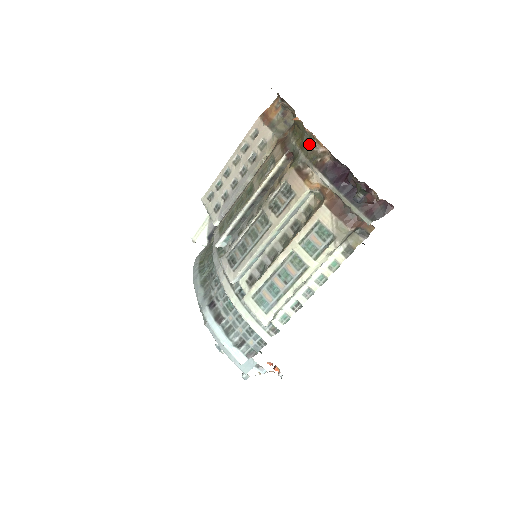
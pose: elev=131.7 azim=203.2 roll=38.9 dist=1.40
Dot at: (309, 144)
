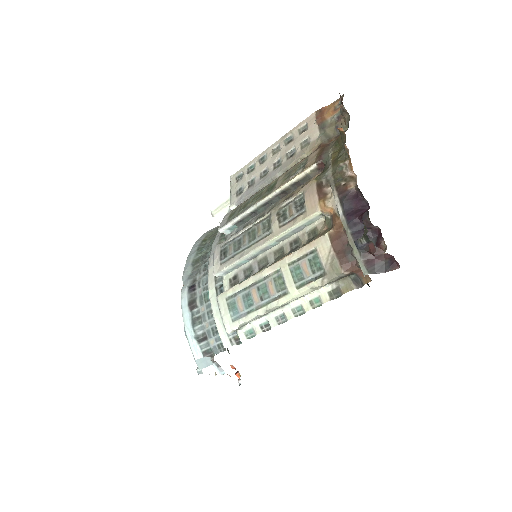
Dot at: (341, 162)
